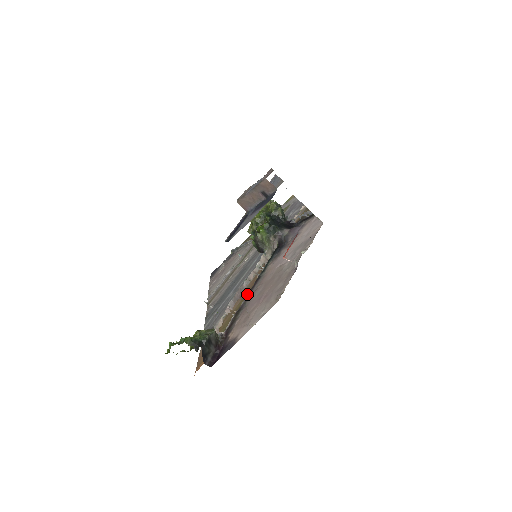
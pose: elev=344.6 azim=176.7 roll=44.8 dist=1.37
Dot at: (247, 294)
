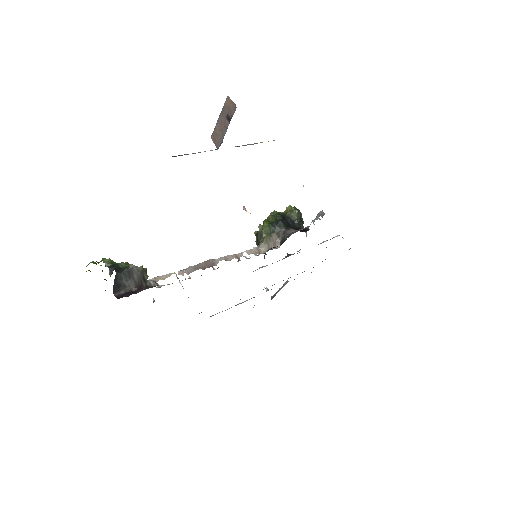
Dot at: occluded
